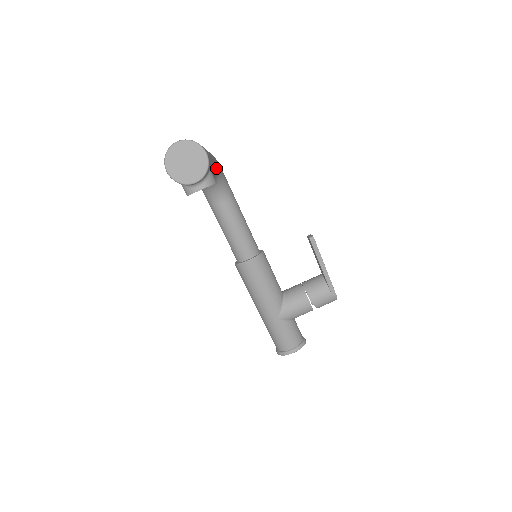
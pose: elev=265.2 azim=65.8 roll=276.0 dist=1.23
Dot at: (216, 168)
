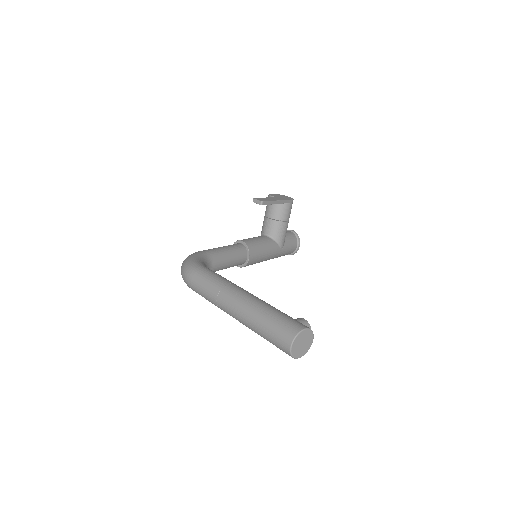
Dot at: occluded
